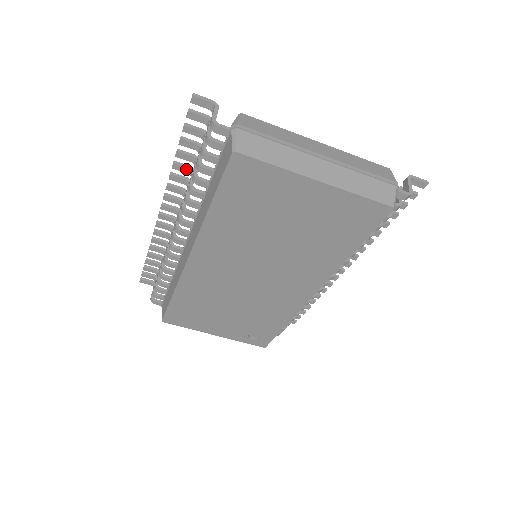
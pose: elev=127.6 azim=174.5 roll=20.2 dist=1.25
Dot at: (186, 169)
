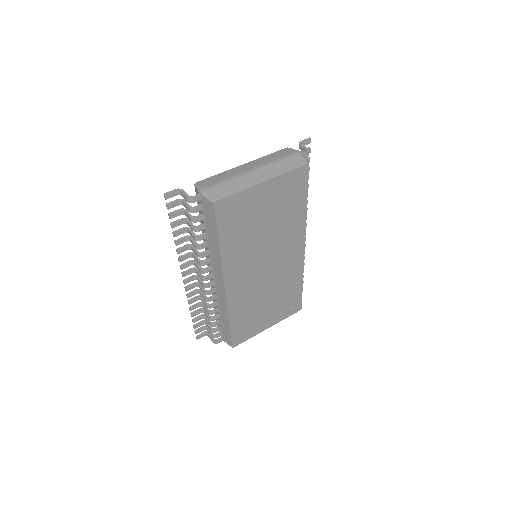
Dot at: (184, 239)
